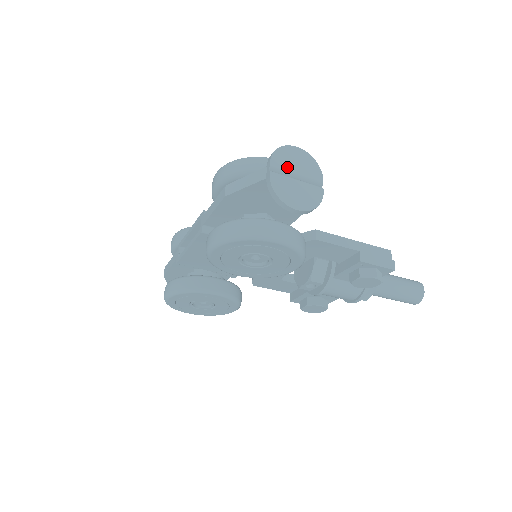
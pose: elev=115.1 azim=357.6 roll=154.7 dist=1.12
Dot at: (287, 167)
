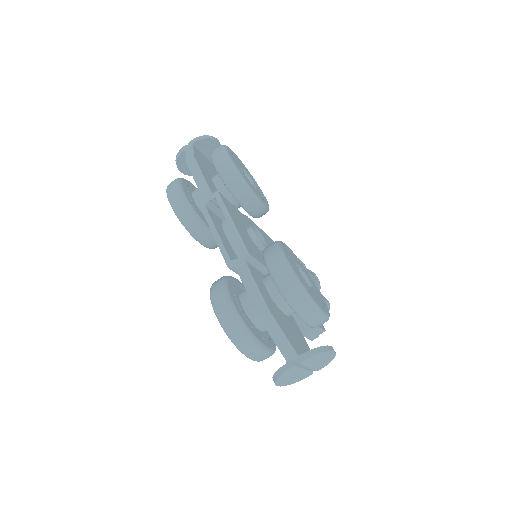
Dot at: (309, 364)
